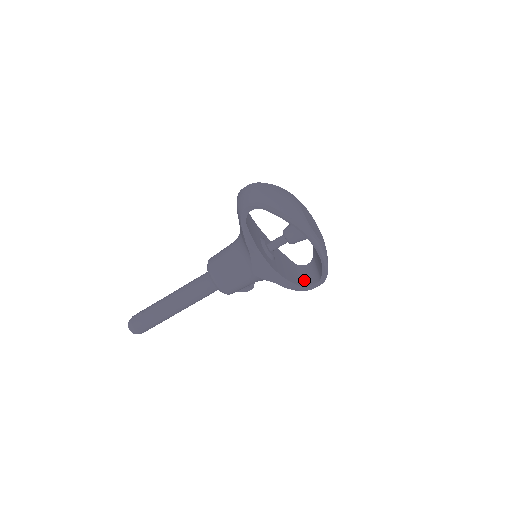
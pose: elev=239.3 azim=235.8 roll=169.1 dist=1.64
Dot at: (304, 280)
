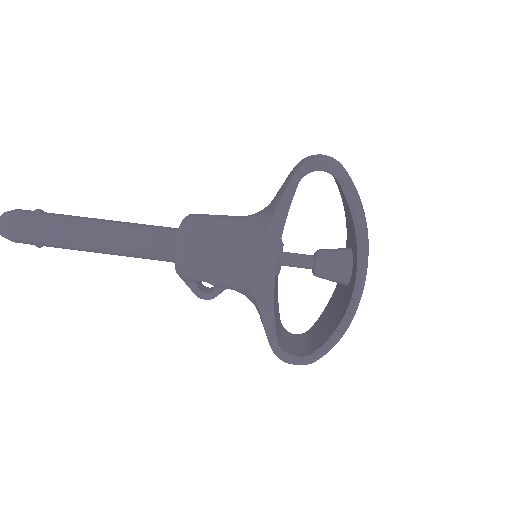
Dot at: (284, 343)
